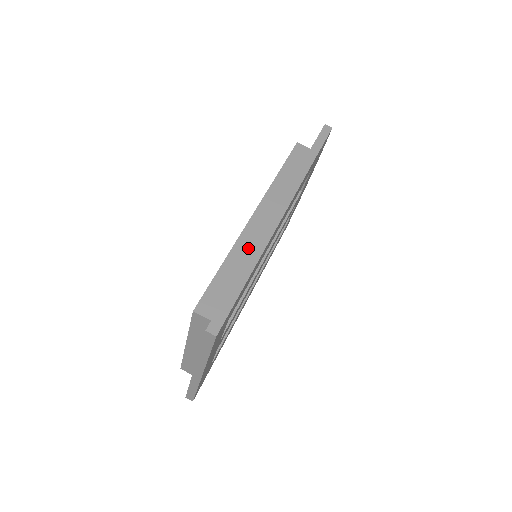
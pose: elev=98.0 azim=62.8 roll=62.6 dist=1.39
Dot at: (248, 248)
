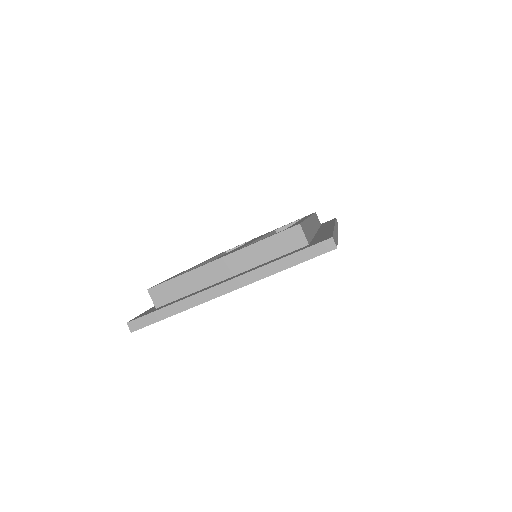
Dot at: (312, 230)
